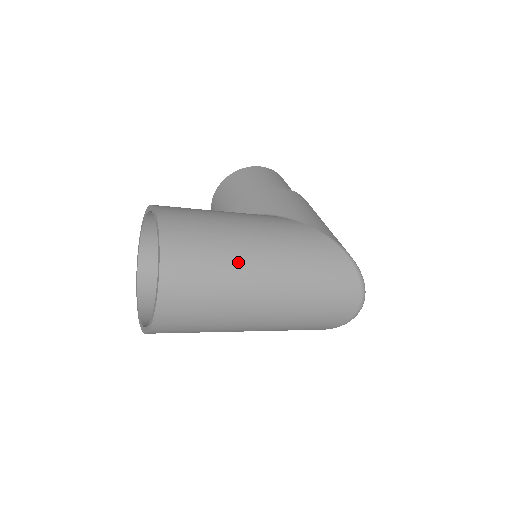
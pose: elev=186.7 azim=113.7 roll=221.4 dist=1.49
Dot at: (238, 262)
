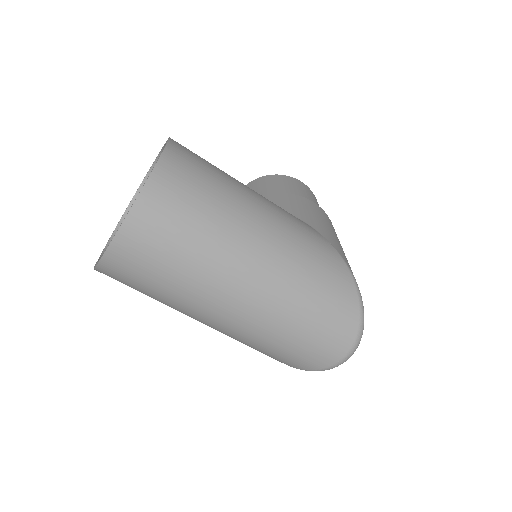
Dot at: (232, 230)
